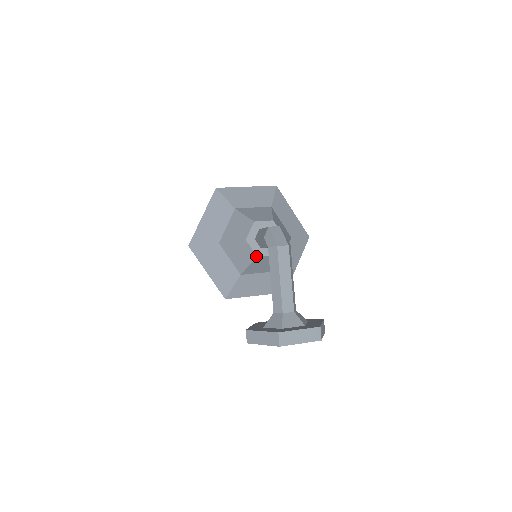
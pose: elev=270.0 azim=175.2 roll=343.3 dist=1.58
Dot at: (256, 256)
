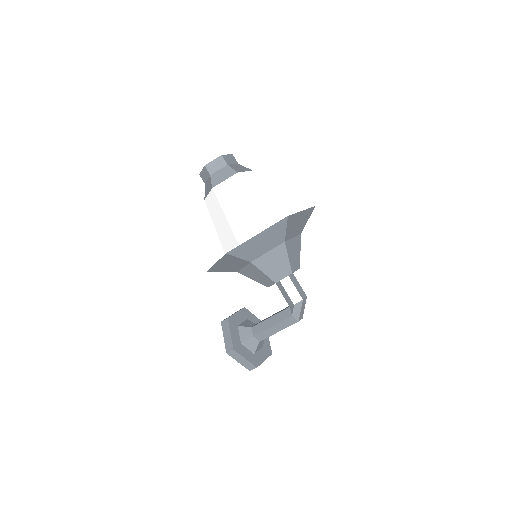
Dot at: occluded
